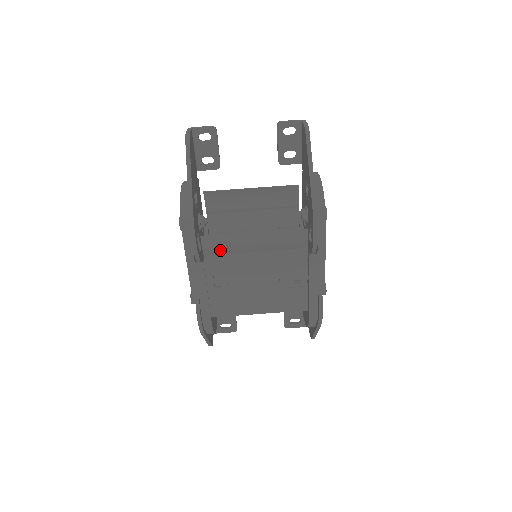
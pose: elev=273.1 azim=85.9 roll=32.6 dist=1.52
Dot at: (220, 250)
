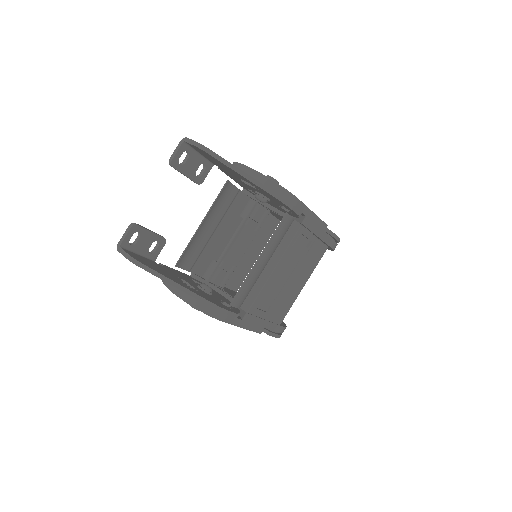
Dot at: (247, 293)
